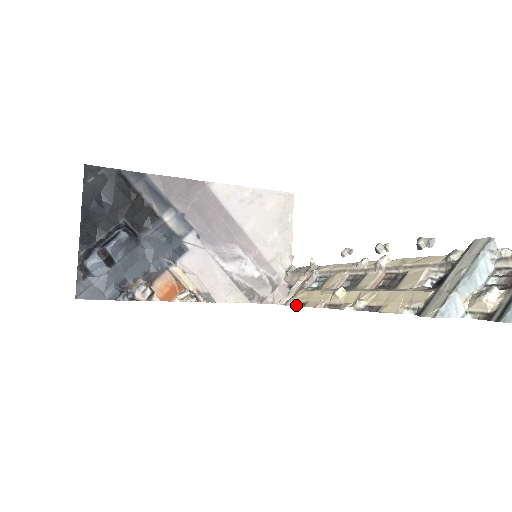
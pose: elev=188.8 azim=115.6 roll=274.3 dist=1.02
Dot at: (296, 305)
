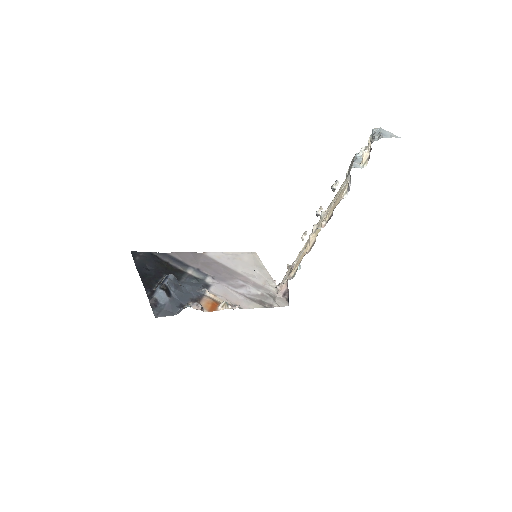
Dot at: (293, 277)
